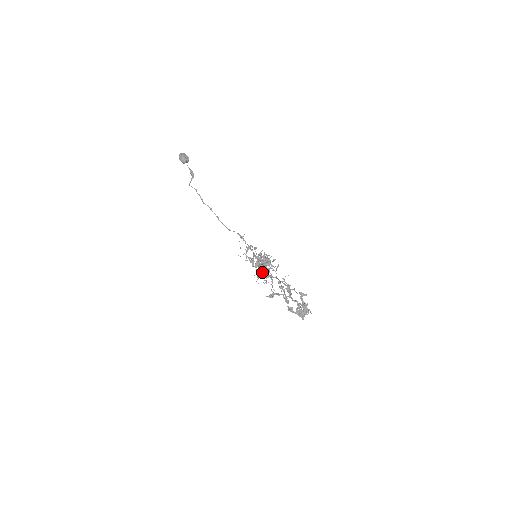
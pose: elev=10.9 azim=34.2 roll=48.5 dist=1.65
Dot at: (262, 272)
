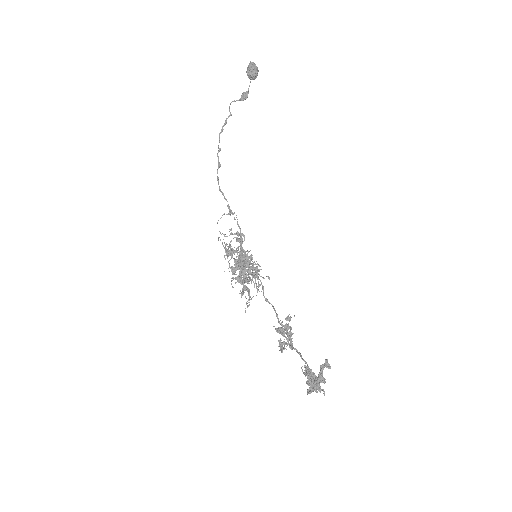
Dot at: (241, 277)
